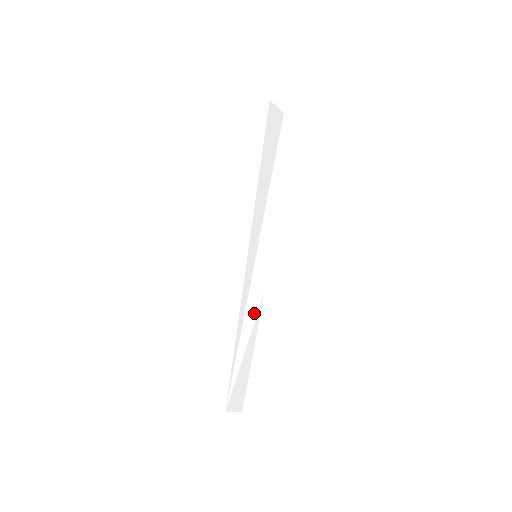
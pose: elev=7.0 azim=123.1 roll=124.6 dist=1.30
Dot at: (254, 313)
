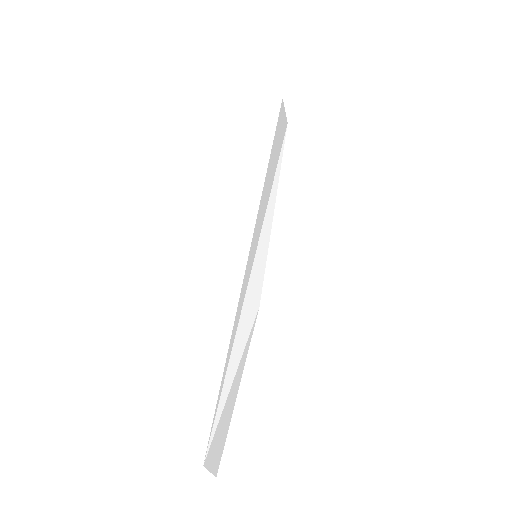
Dot at: (247, 328)
